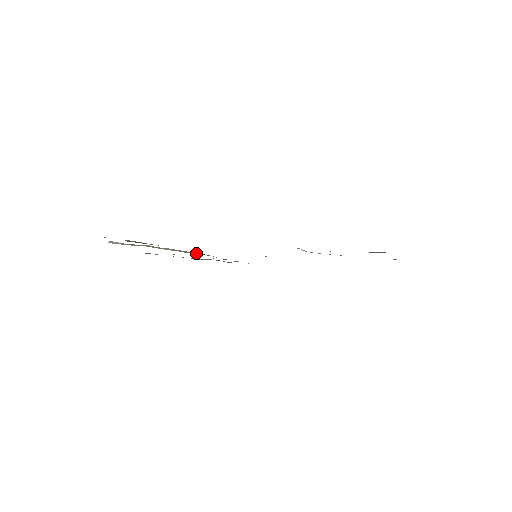
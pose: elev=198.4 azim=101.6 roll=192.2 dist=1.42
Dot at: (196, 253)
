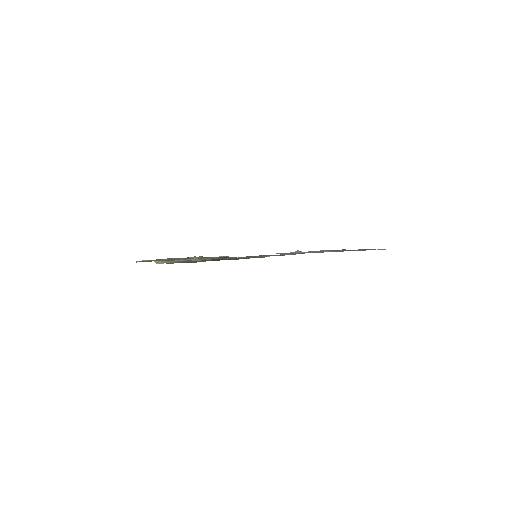
Dot at: (208, 258)
